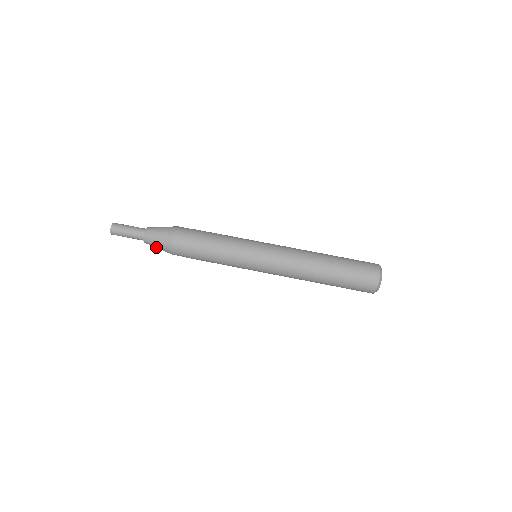
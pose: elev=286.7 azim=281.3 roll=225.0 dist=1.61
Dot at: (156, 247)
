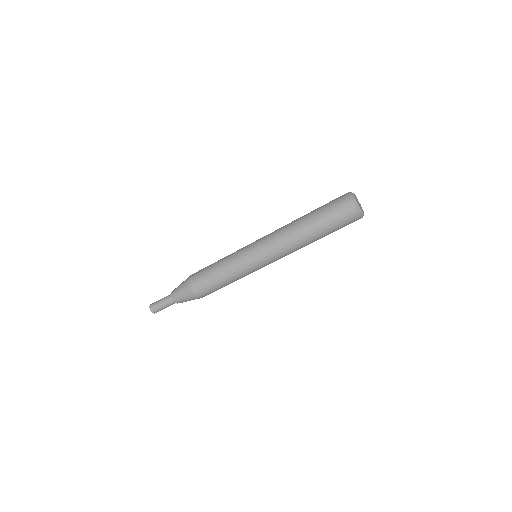
Dot at: occluded
